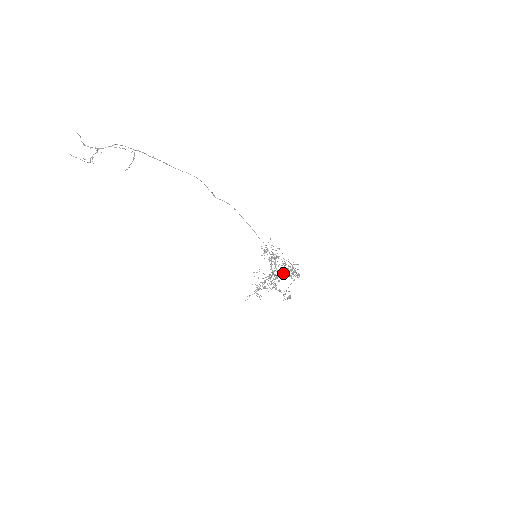
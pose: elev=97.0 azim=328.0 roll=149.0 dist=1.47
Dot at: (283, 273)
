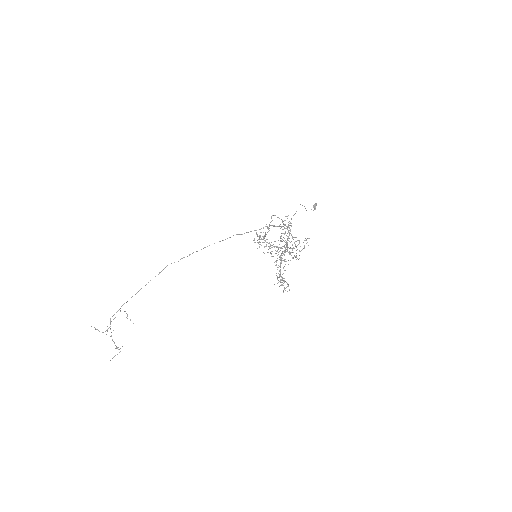
Dot at: occluded
